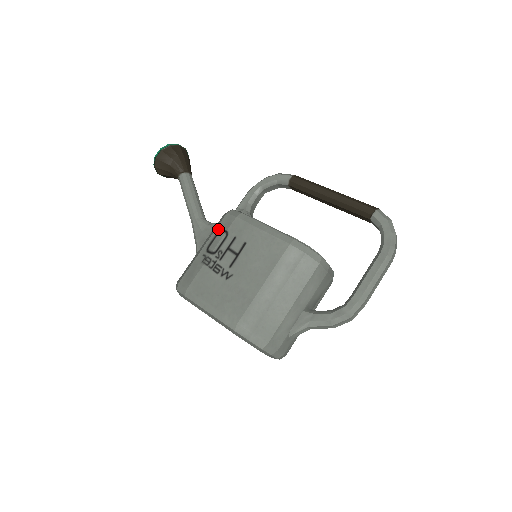
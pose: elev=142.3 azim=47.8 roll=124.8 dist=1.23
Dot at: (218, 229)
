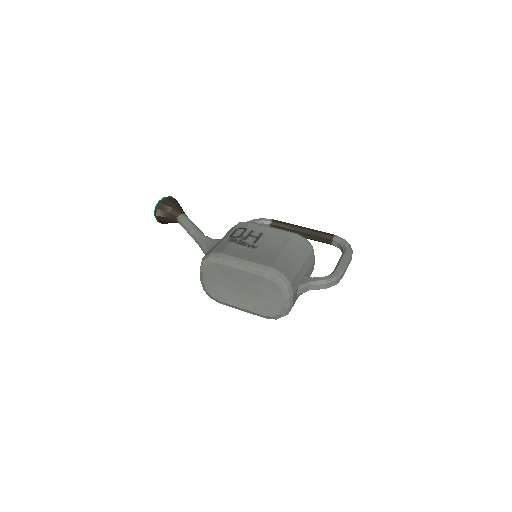
Dot at: (236, 228)
